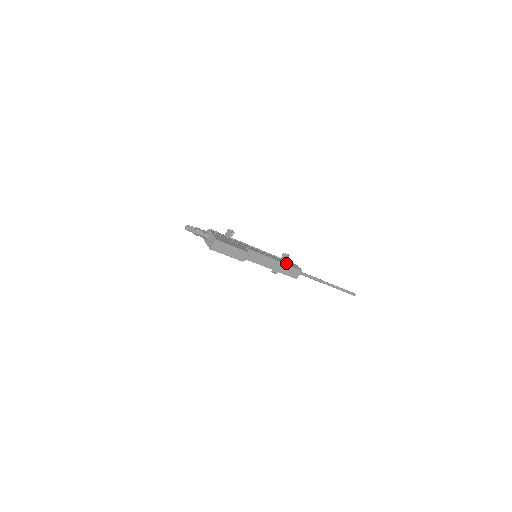
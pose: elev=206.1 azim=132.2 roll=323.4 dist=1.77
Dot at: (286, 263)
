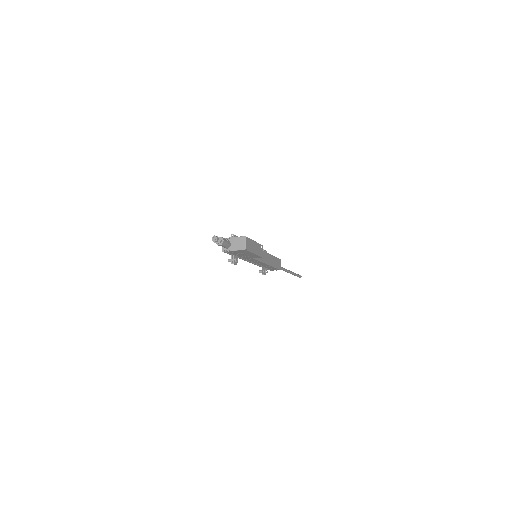
Dot at: occluded
